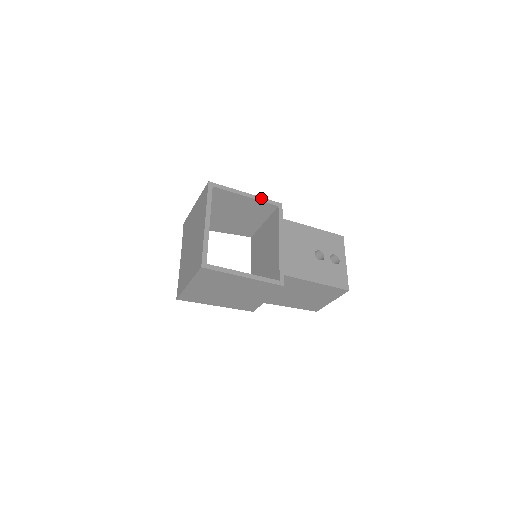
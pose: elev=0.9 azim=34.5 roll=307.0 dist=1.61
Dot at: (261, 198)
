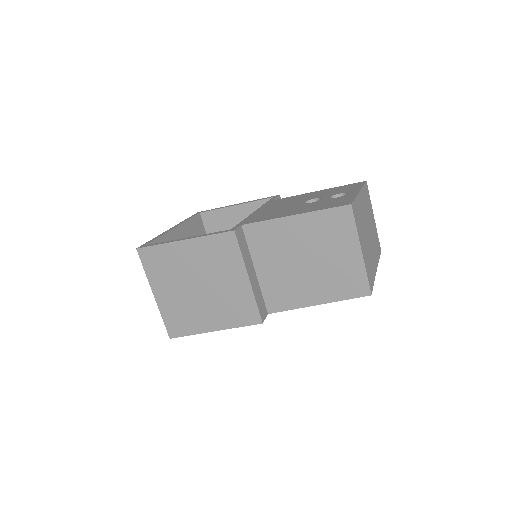
Dot at: (253, 201)
